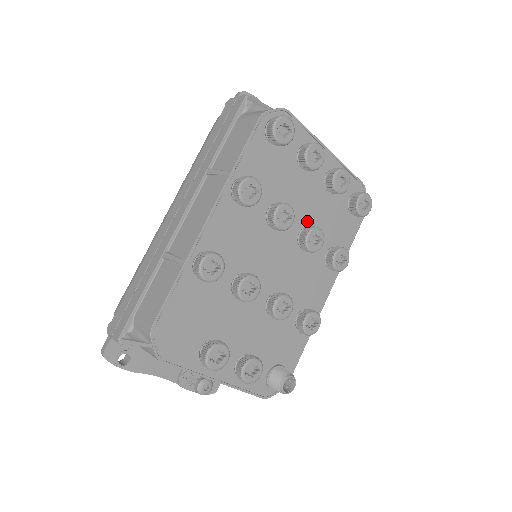
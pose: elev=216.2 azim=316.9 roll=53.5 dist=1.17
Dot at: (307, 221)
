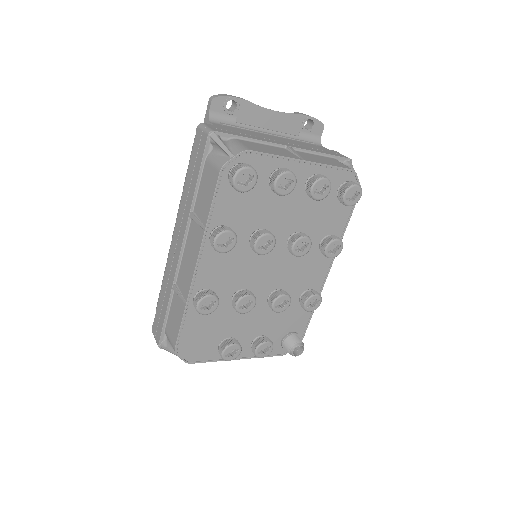
Dot at: (293, 228)
